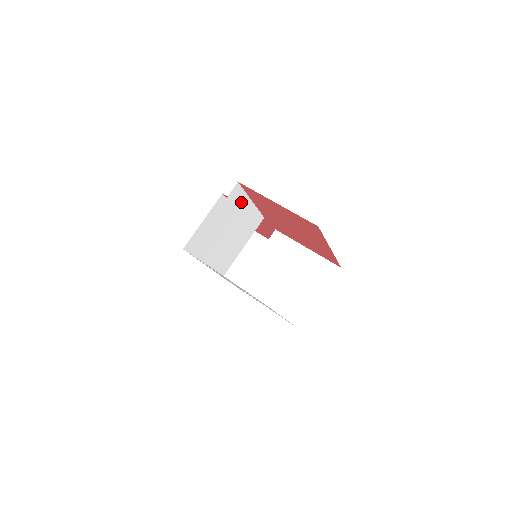
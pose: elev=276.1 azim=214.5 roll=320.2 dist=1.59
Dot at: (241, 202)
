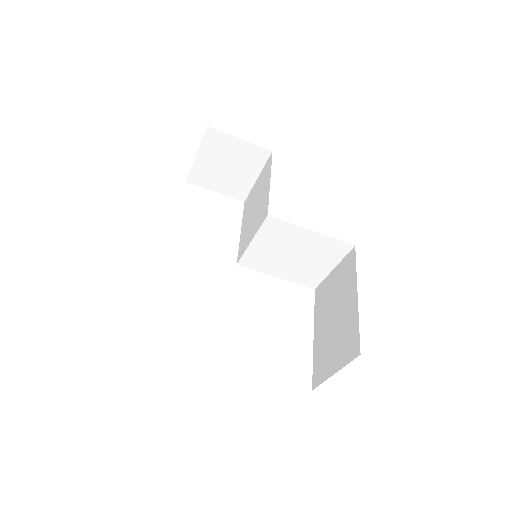
Dot at: occluded
